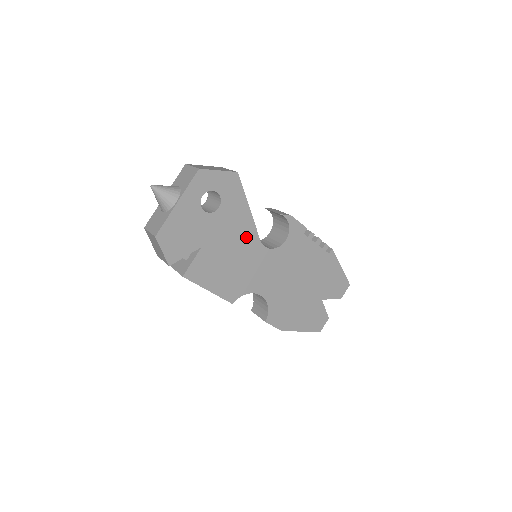
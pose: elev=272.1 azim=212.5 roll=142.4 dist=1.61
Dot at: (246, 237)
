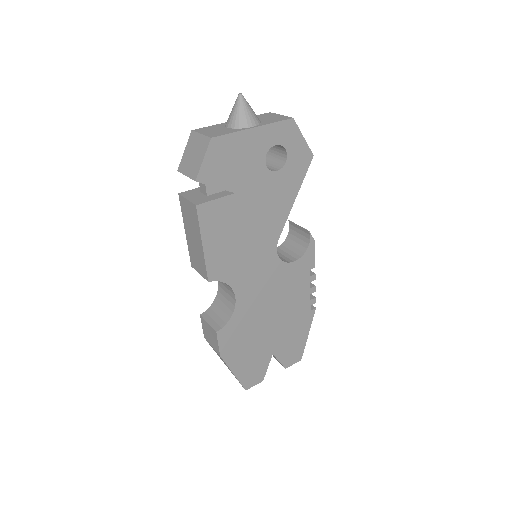
Dot at: (272, 224)
